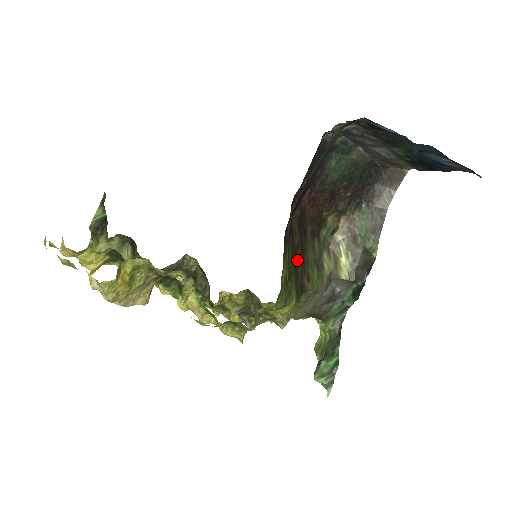
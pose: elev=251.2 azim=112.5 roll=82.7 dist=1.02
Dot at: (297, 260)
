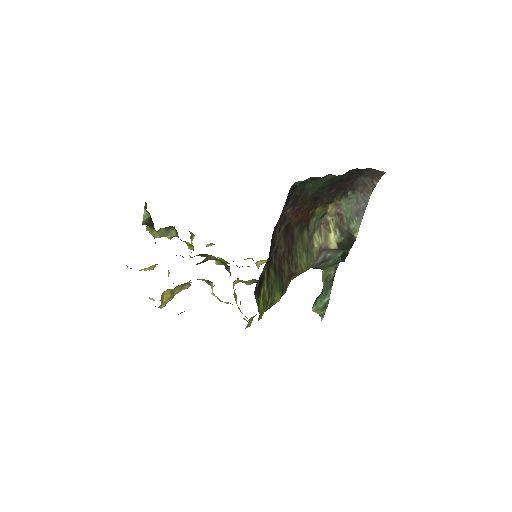
Dot at: (283, 265)
